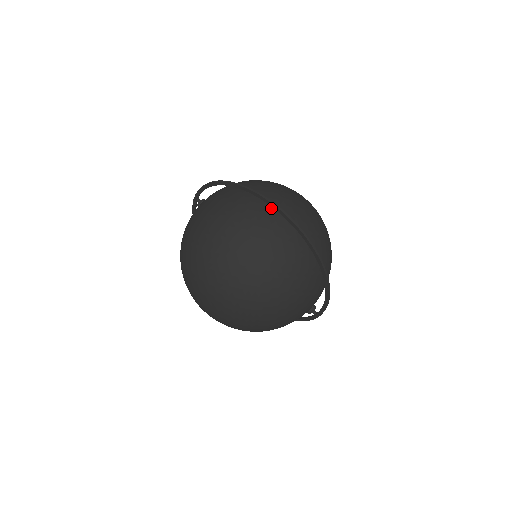
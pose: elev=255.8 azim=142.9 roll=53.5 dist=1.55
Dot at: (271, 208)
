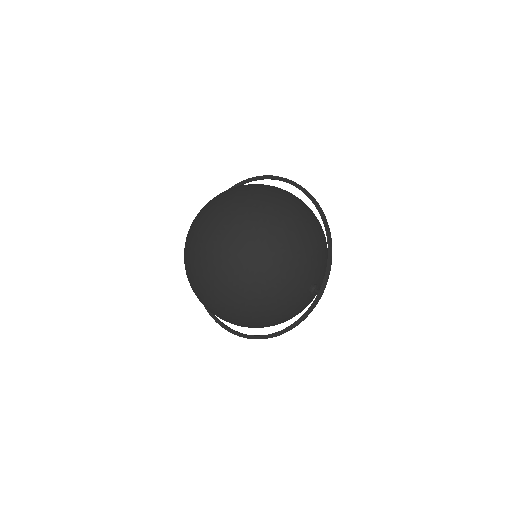
Dot at: occluded
